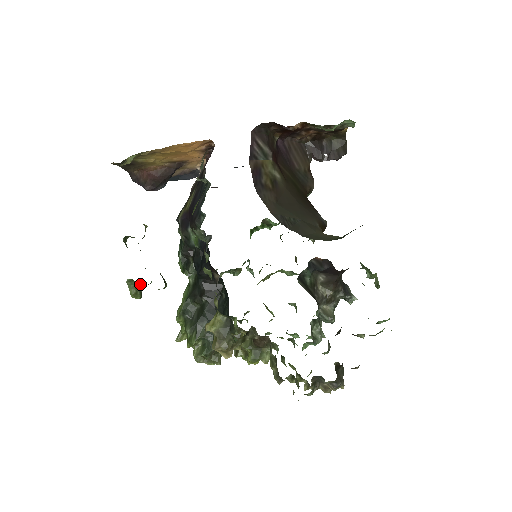
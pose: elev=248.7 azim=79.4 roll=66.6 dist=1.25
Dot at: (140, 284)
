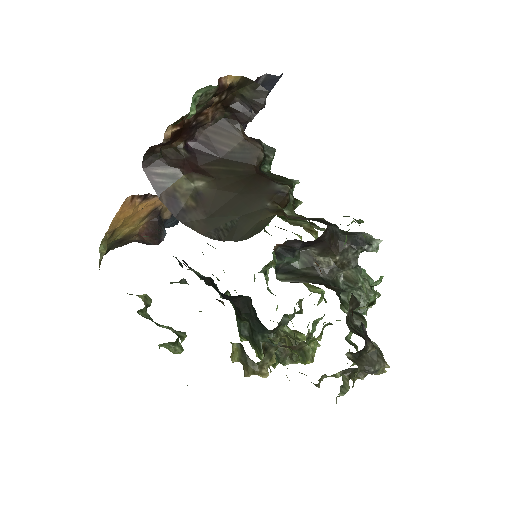
Dot at: (170, 343)
